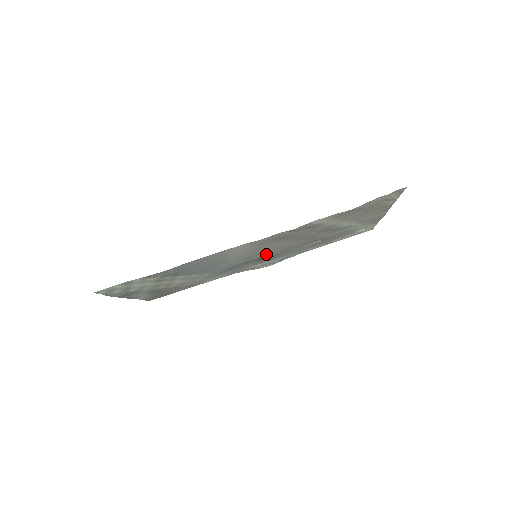
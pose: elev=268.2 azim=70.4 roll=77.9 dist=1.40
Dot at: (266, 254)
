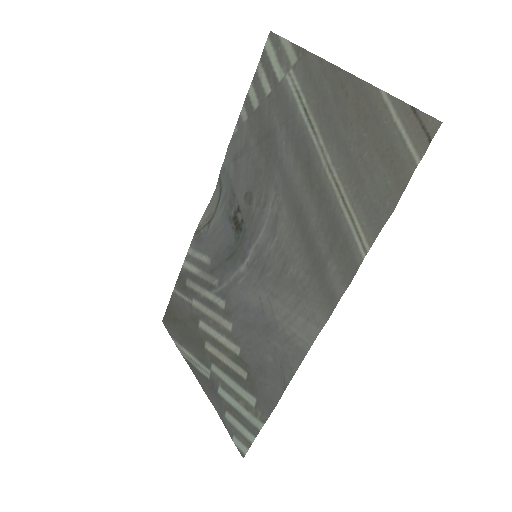
Dot at: (254, 238)
